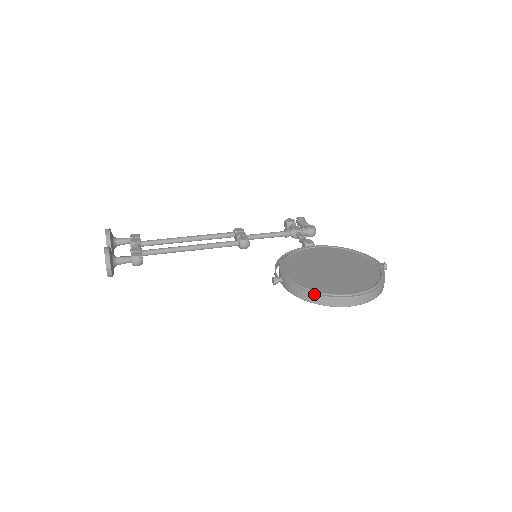
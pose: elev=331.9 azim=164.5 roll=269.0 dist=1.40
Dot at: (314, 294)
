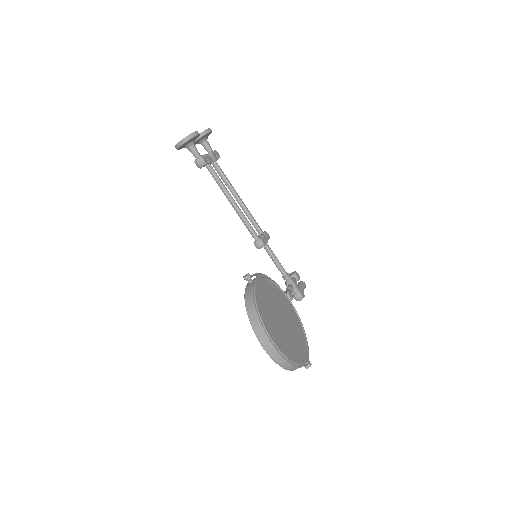
Dot at: (256, 310)
